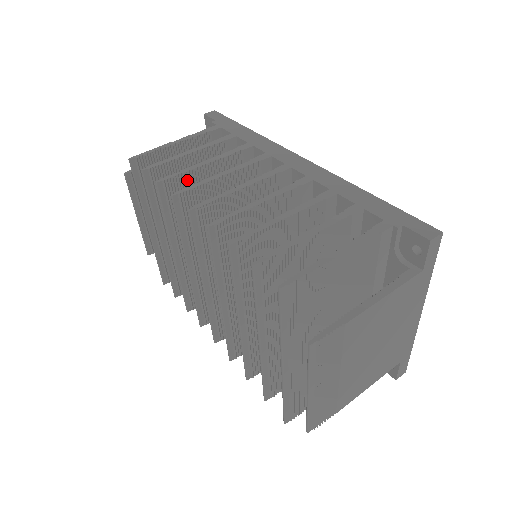
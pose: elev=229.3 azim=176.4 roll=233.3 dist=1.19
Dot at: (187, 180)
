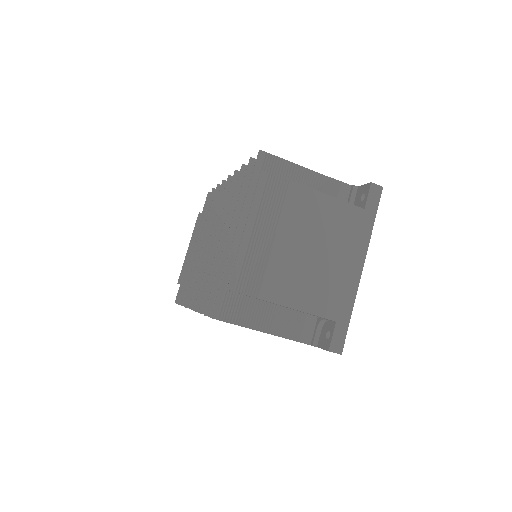
Dot at: occluded
